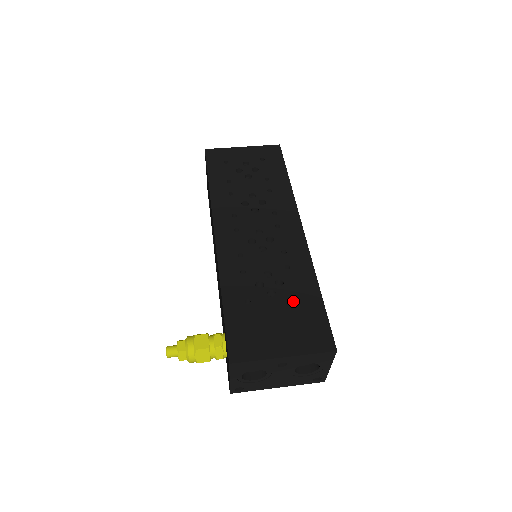
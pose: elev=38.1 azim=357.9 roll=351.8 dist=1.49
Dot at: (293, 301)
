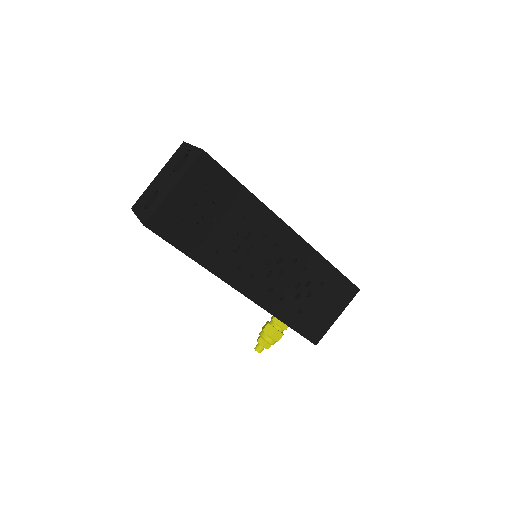
Dot at: (323, 287)
